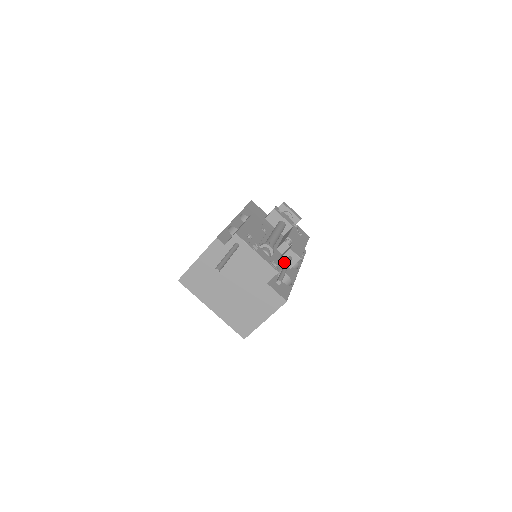
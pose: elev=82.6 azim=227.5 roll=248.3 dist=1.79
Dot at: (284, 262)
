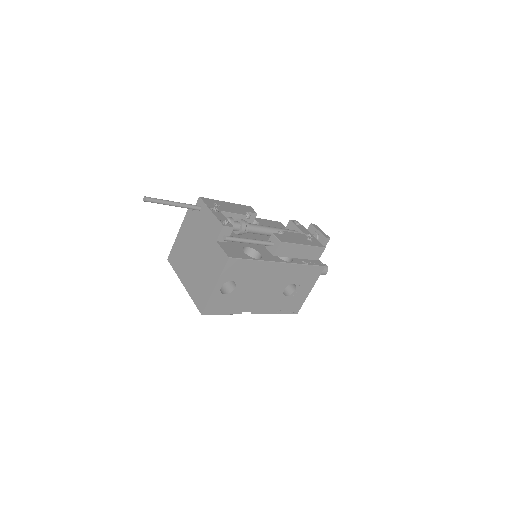
Dot at: (268, 250)
